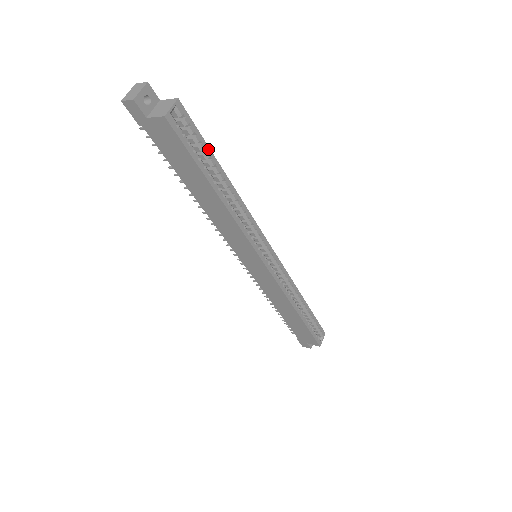
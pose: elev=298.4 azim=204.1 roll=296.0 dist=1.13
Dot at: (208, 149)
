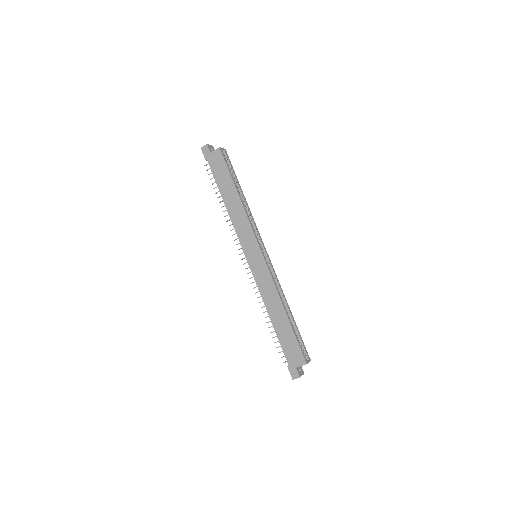
Dot at: (235, 175)
